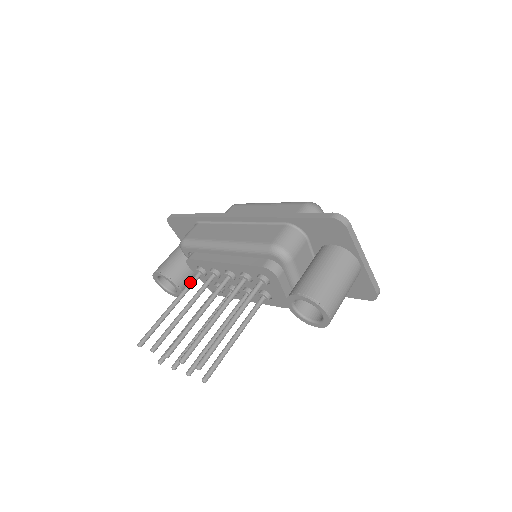
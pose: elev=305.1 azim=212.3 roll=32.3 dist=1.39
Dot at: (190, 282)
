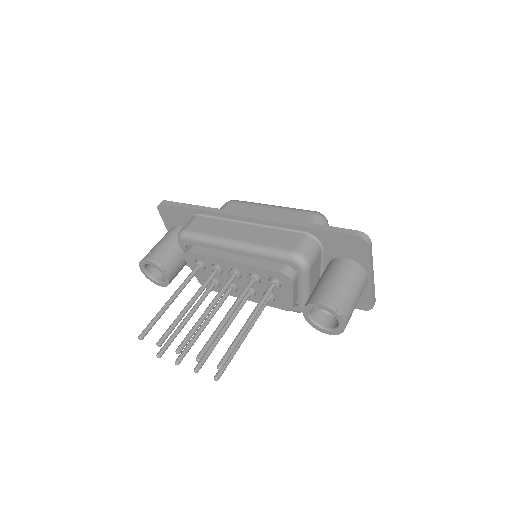
Dot at: (190, 275)
